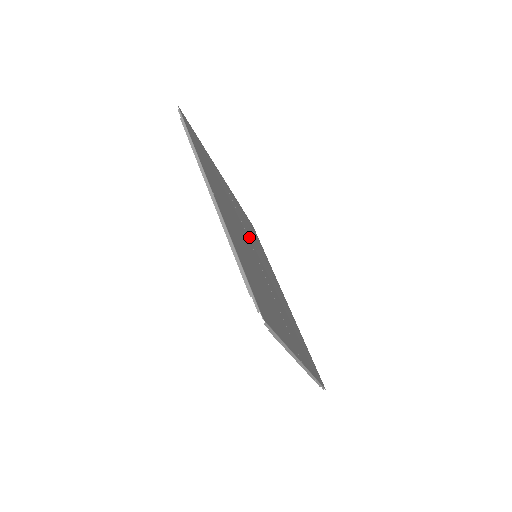
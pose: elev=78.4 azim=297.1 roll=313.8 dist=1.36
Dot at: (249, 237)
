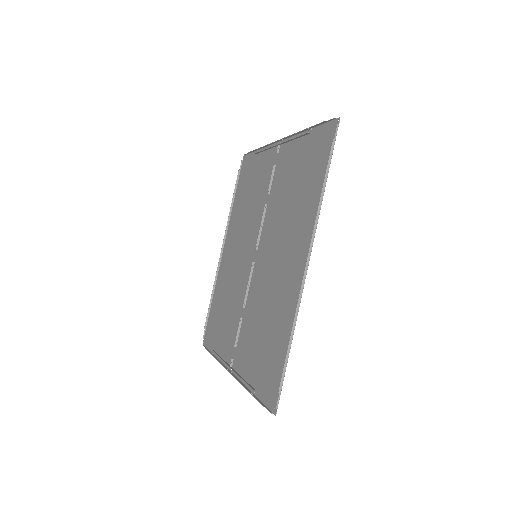
Dot at: (259, 225)
